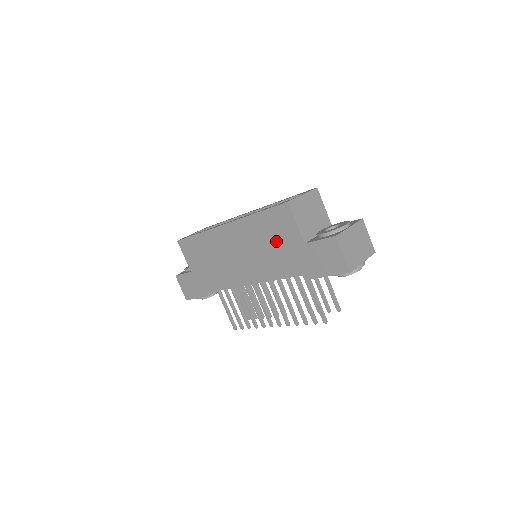
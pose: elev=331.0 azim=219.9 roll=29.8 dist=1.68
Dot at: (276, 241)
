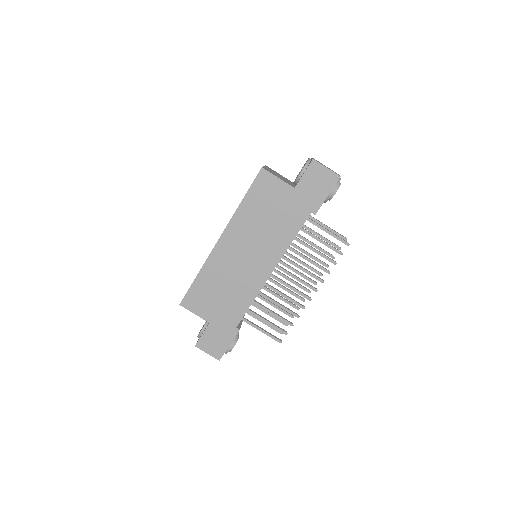
Dot at: (271, 209)
